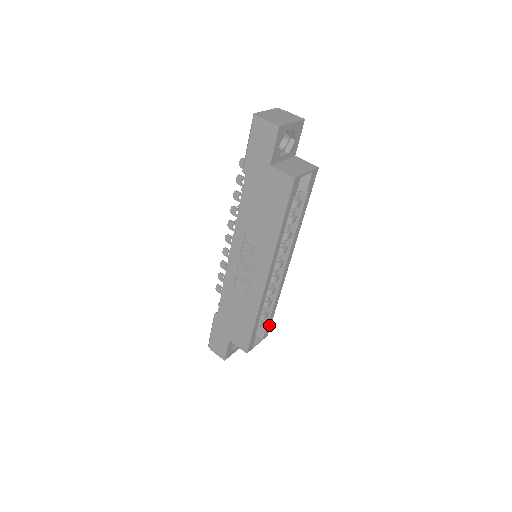
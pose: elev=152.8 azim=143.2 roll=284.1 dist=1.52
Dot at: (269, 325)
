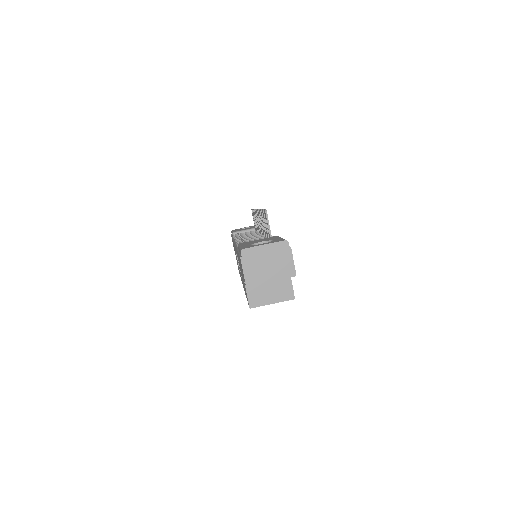
Dot at: occluded
